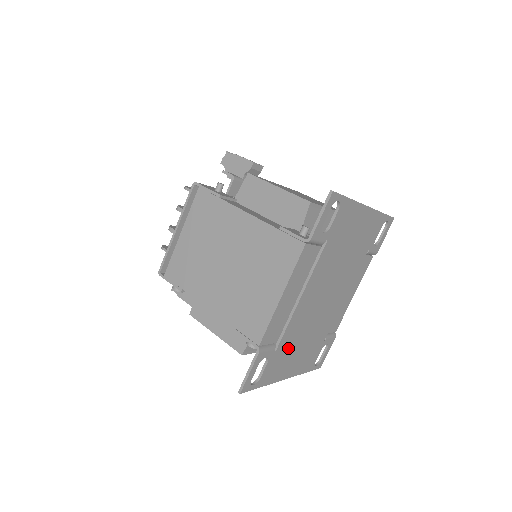
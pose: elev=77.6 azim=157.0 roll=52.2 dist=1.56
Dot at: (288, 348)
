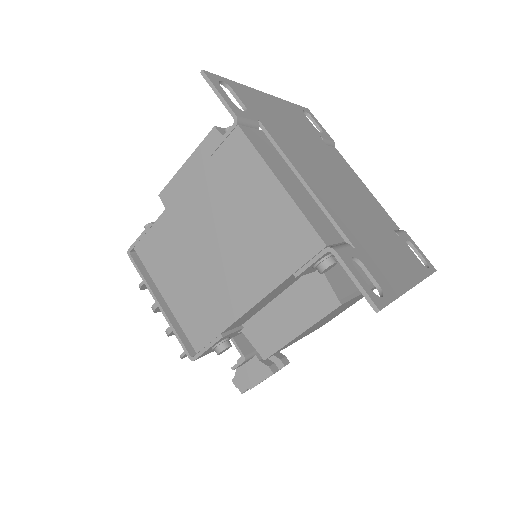
Dot at: (366, 245)
